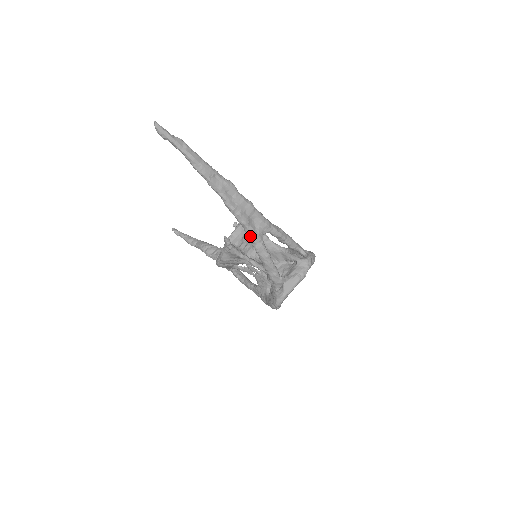
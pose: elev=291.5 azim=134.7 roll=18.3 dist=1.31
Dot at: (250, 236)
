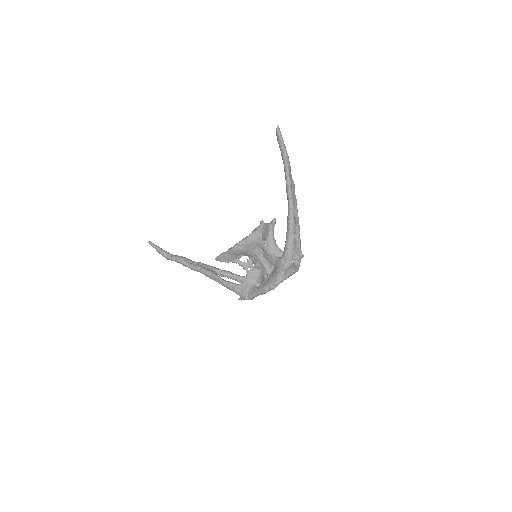
Dot at: (291, 220)
